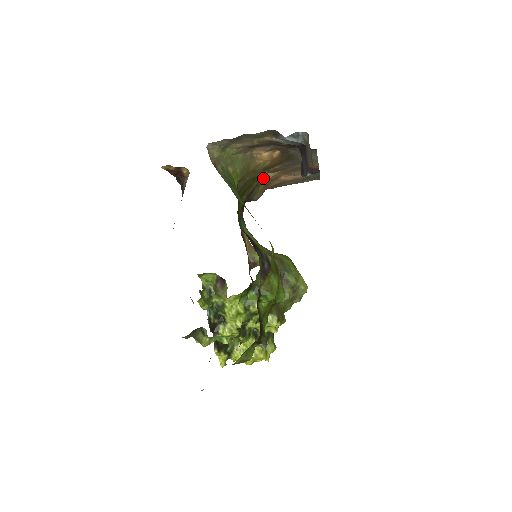
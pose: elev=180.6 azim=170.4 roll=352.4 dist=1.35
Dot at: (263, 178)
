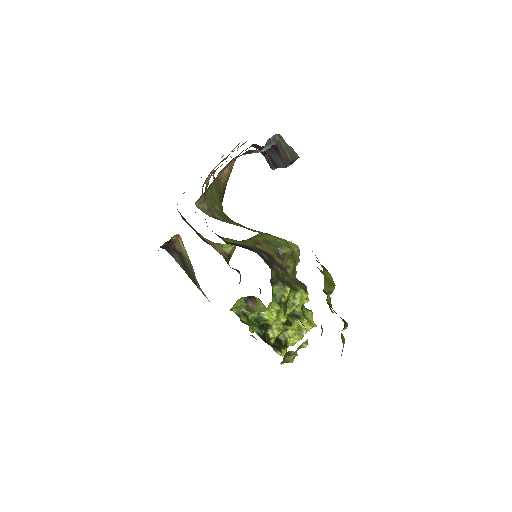
Dot at: (206, 184)
